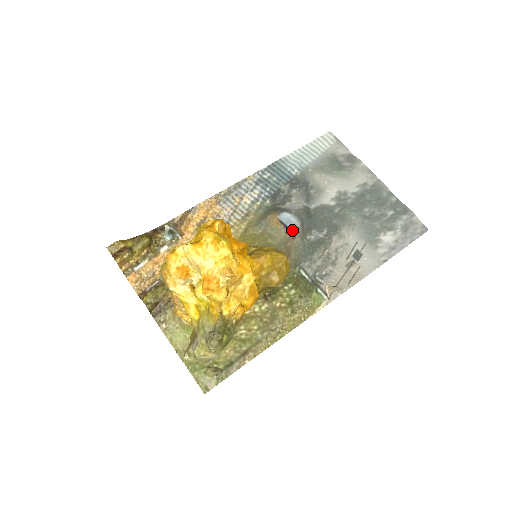
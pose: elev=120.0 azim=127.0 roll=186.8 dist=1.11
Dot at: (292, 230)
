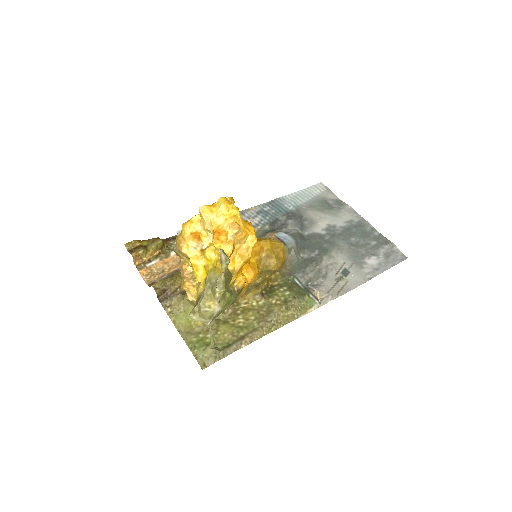
Dot at: (288, 245)
